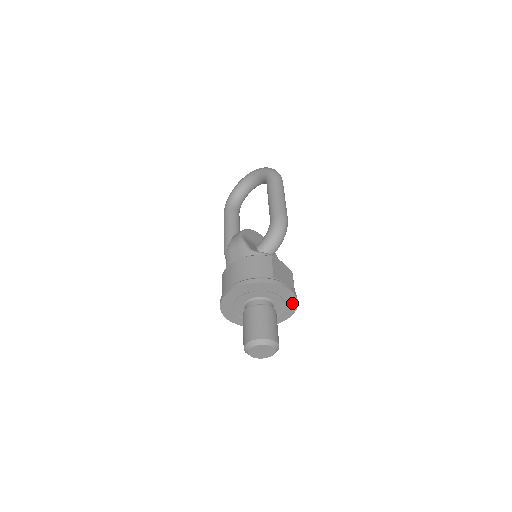
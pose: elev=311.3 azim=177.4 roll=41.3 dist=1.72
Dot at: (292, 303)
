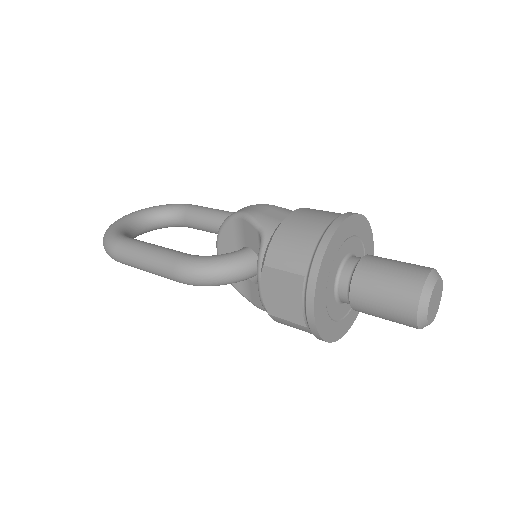
Dot at: occluded
